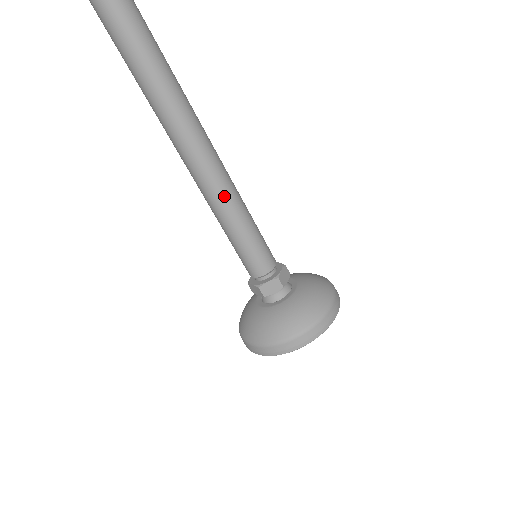
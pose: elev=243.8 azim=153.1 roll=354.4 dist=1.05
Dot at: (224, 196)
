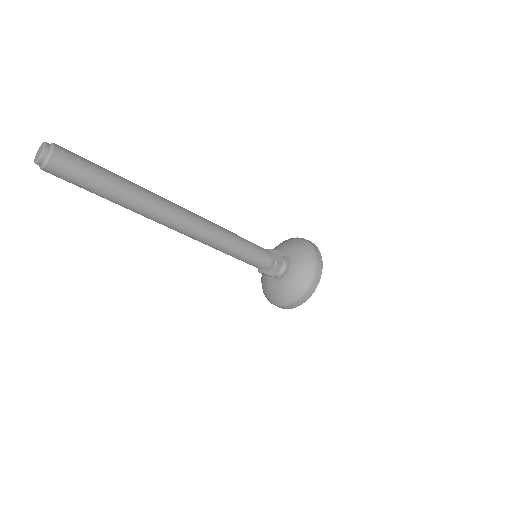
Dot at: (222, 242)
